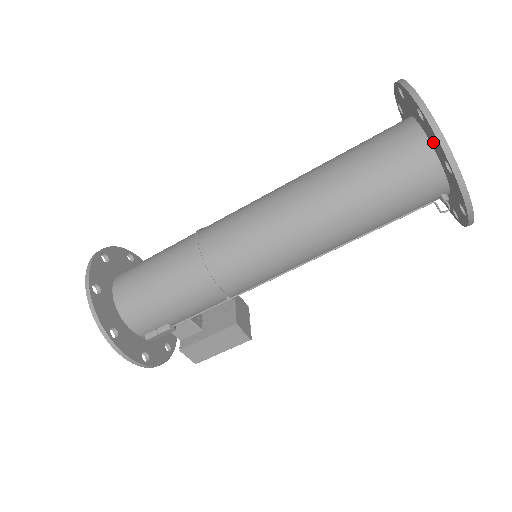
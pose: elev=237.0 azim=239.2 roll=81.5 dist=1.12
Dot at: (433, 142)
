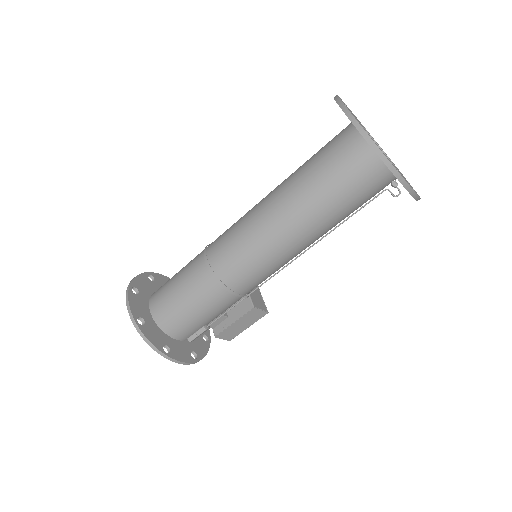
Dot at: occluded
